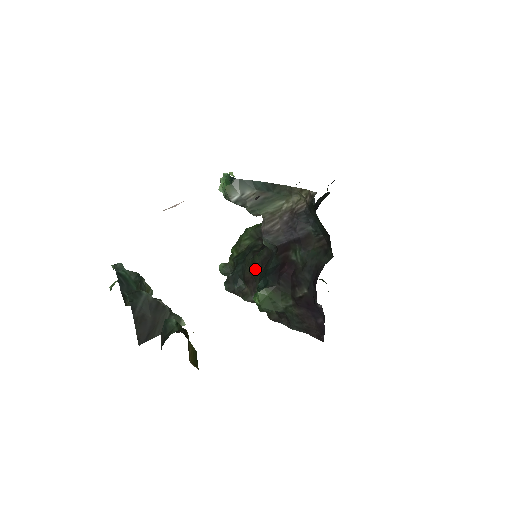
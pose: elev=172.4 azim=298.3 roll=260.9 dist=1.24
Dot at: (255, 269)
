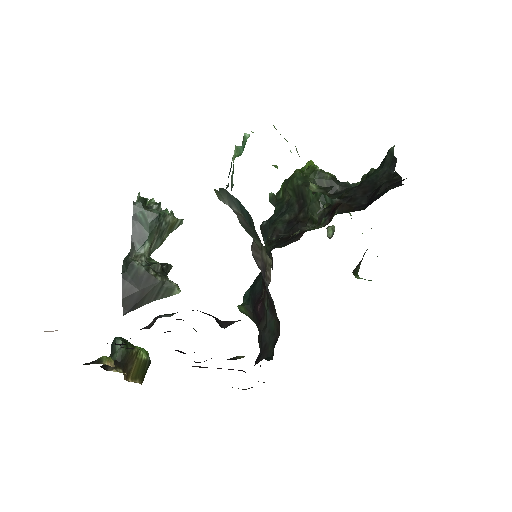
Dot at: occluded
